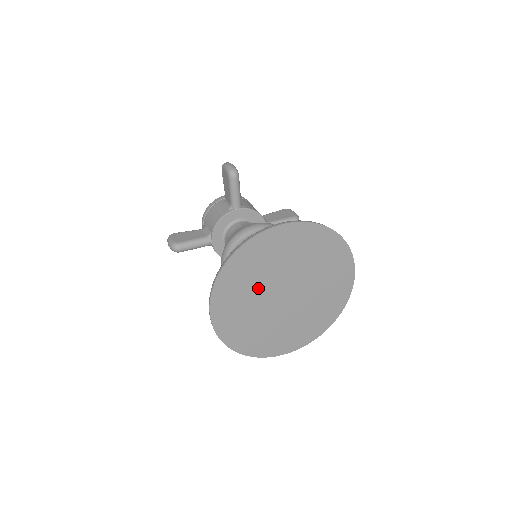
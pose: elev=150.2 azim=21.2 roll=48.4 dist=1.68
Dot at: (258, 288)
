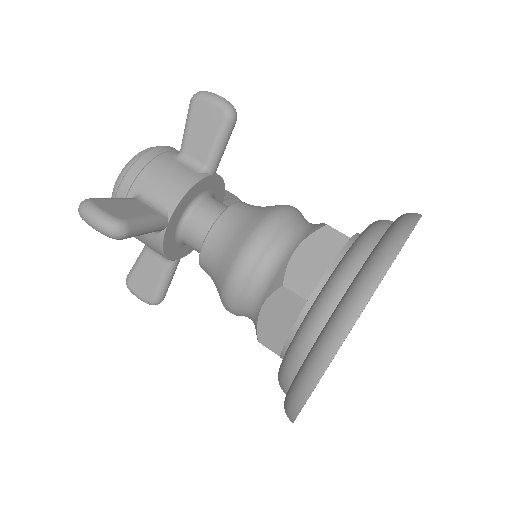
Dot at: occluded
